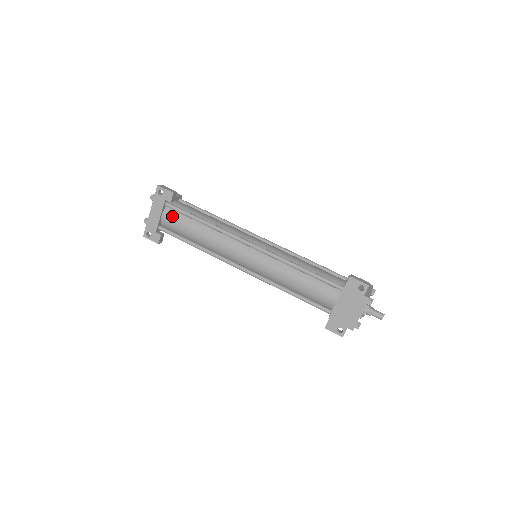
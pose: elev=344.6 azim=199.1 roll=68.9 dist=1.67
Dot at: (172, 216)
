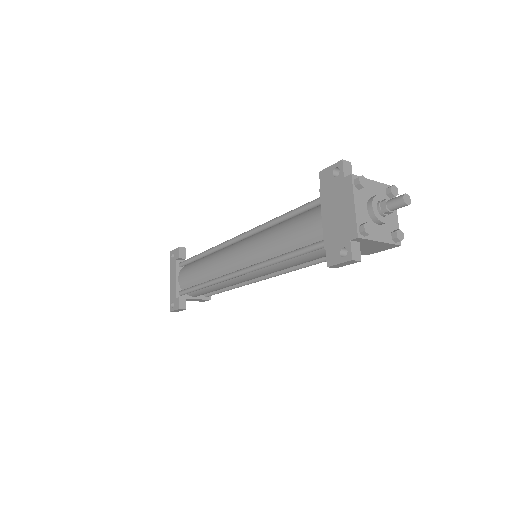
Dot at: (184, 272)
